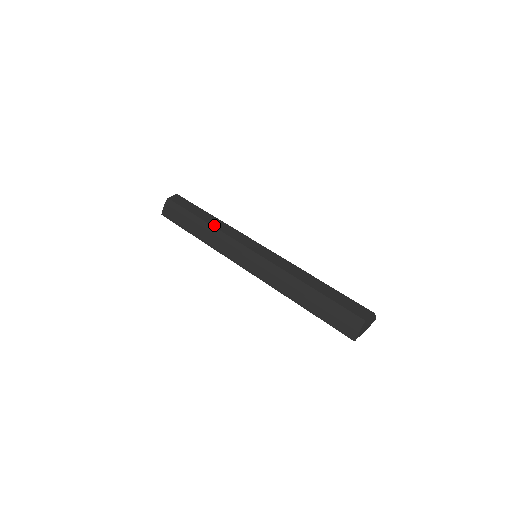
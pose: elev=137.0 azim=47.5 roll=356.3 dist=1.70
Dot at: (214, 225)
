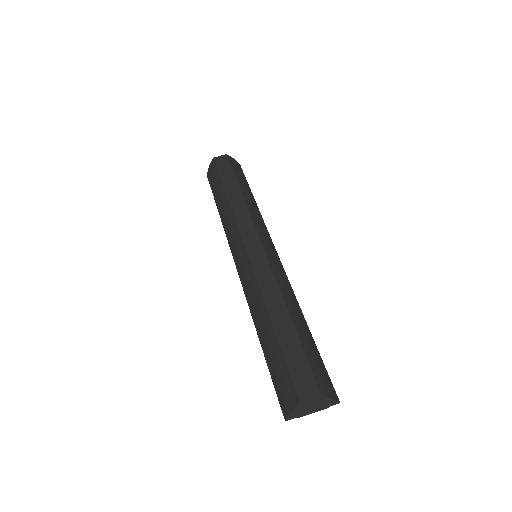
Dot at: (232, 203)
